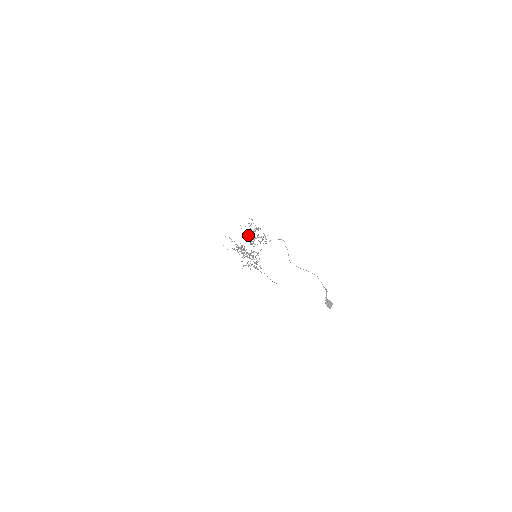
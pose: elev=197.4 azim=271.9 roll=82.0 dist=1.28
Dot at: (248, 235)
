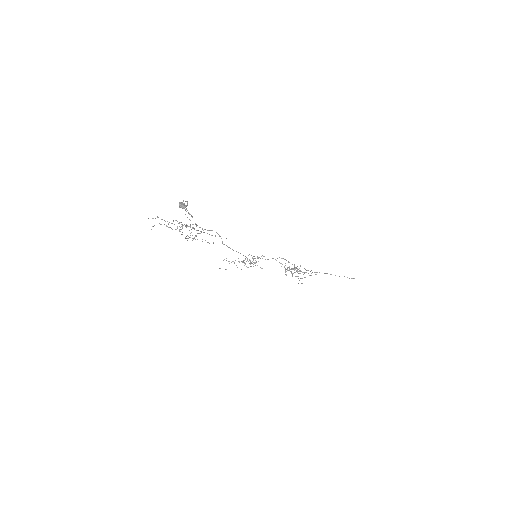
Dot at: occluded
